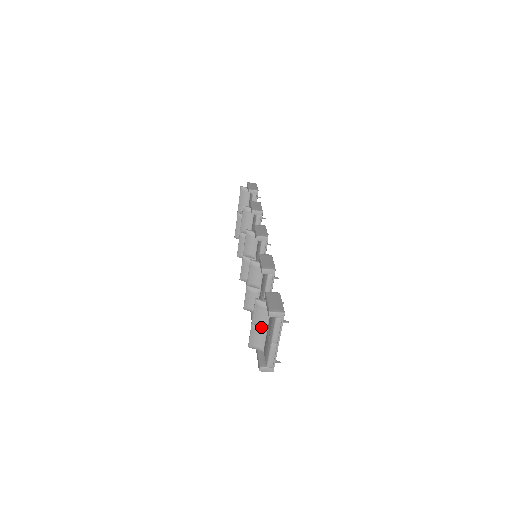
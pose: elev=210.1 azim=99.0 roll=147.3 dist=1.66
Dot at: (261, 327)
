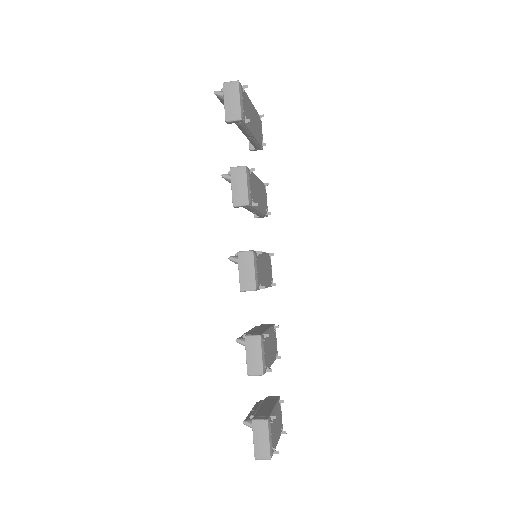
Dot at: occluded
